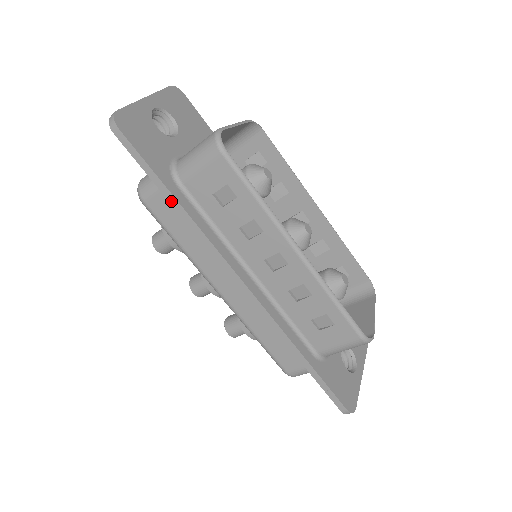
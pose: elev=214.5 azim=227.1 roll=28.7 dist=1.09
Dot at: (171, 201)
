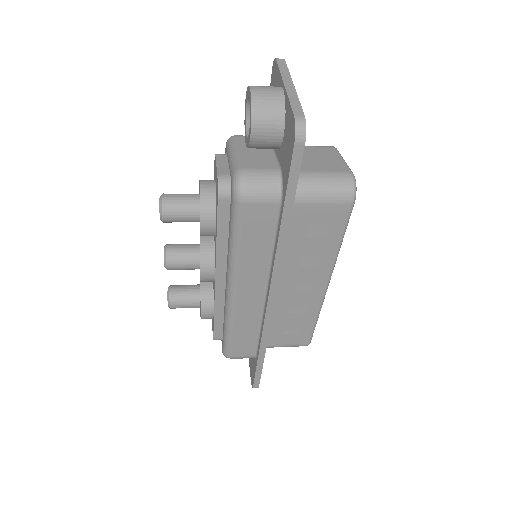
Dot at: (283, 222)
